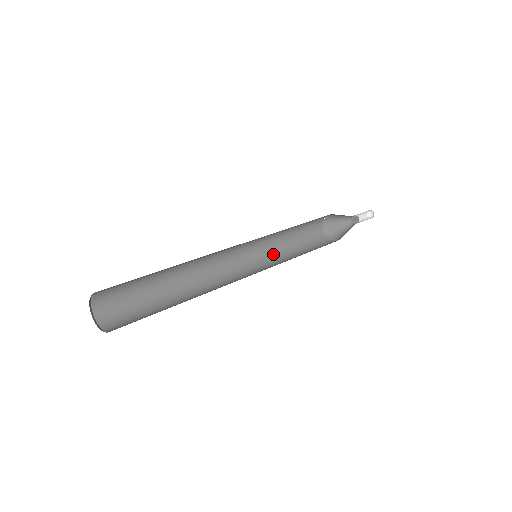
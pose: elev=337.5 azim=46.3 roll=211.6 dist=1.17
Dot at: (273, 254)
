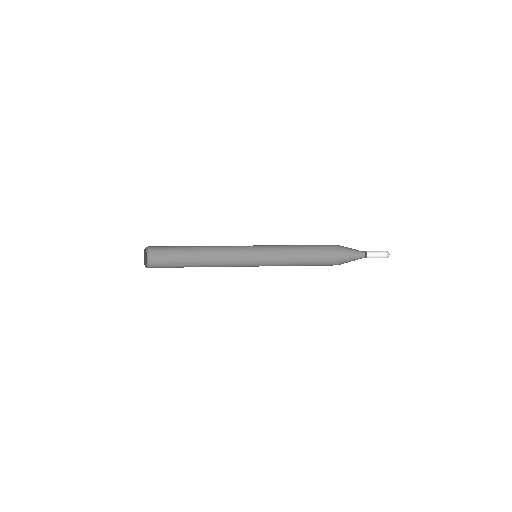
Dot at: (279, 264)
